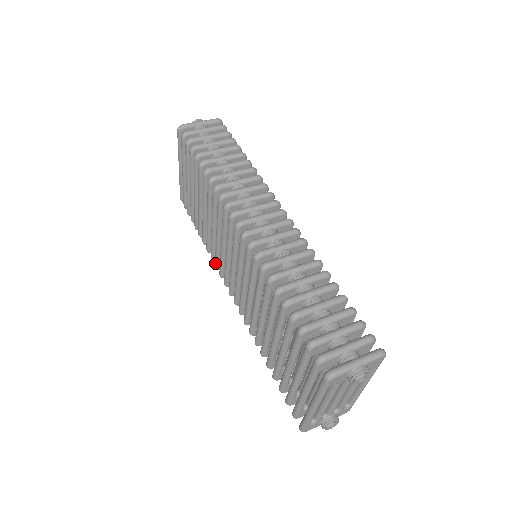
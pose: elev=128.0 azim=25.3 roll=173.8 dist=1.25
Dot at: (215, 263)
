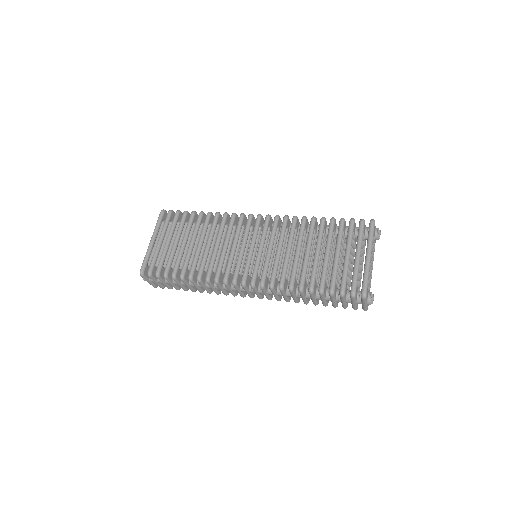
Dot at: (217, 273)
